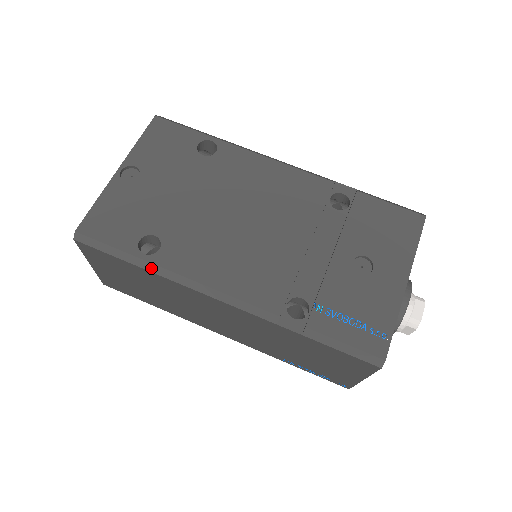
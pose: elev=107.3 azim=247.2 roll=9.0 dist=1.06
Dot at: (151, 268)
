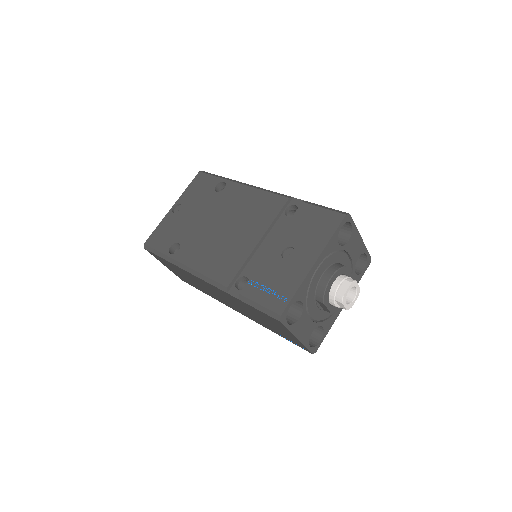
Dot at: (173, 262)
